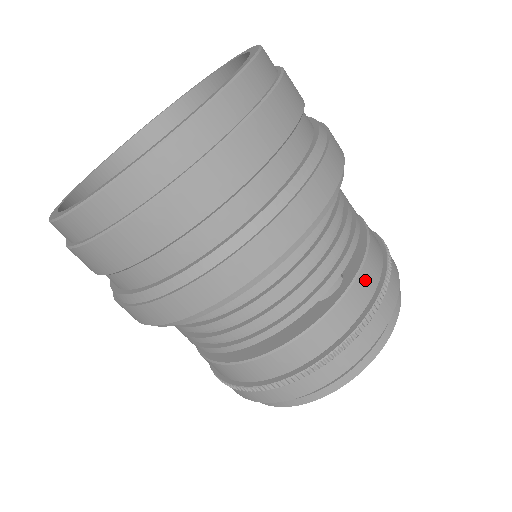
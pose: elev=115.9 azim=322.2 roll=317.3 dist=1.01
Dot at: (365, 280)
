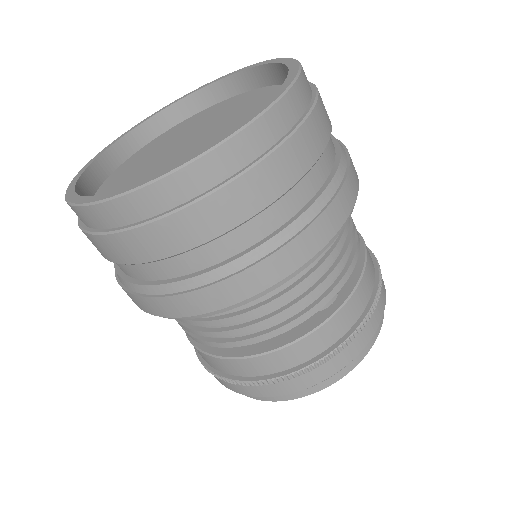
Dot at: (358, 298)
